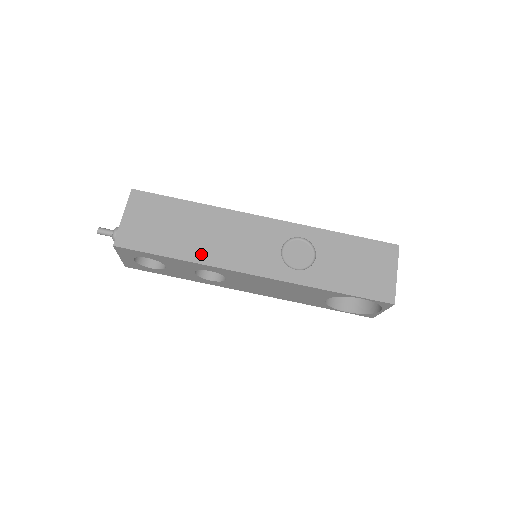
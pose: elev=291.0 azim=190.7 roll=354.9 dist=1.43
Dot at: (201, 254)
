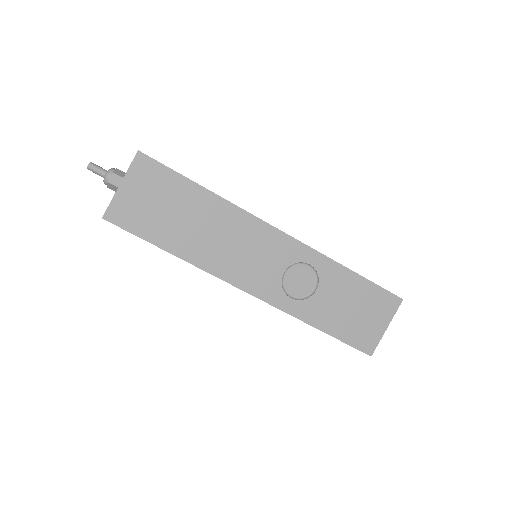
Dot at: (198, 255)
